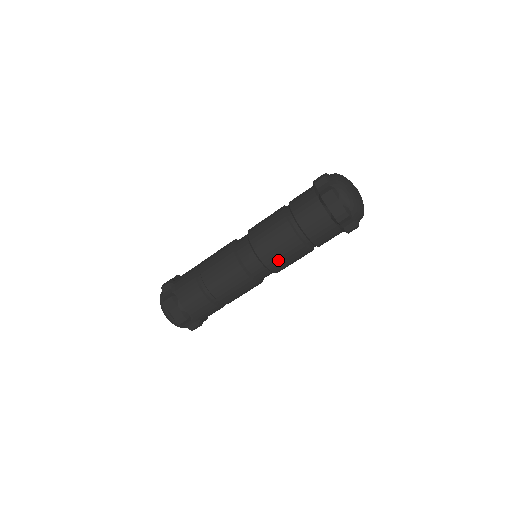
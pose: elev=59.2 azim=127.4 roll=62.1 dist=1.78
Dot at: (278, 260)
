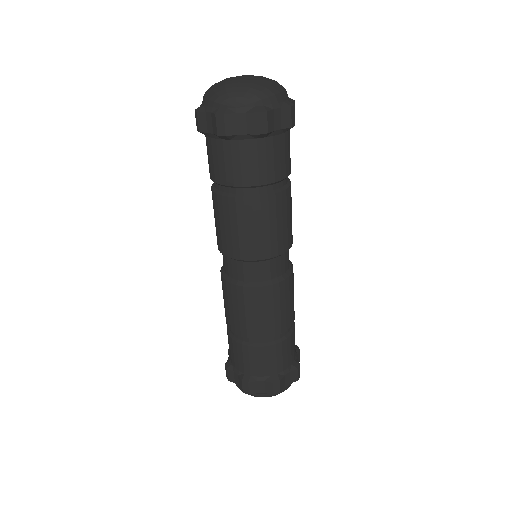
Dot at: (272, 239)
